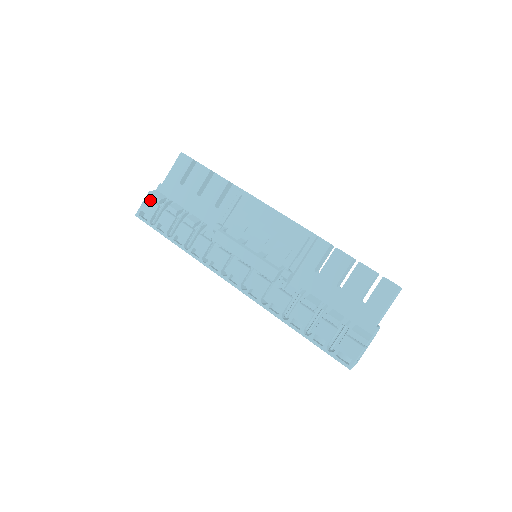
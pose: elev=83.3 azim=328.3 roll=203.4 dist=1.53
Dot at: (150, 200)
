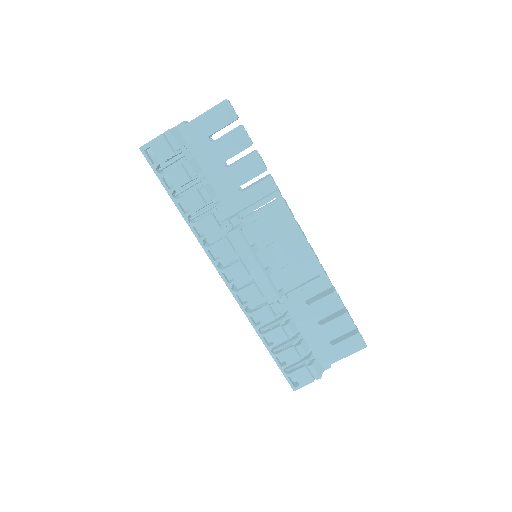
Dot at: (166, 141)
